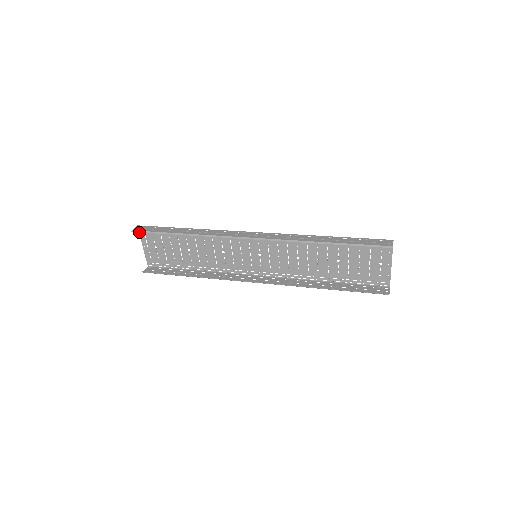
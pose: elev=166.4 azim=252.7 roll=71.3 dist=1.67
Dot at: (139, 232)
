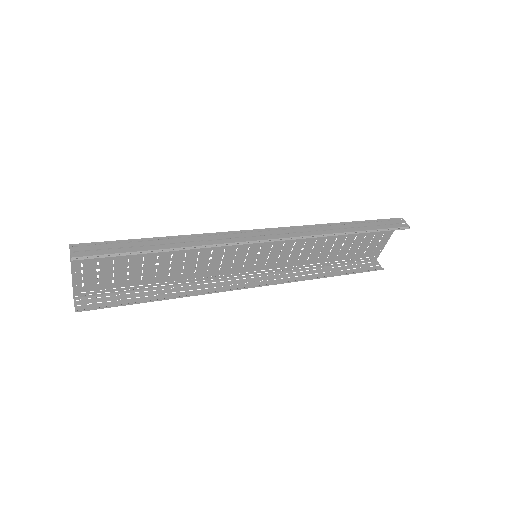
Dot at: (88, 259)
